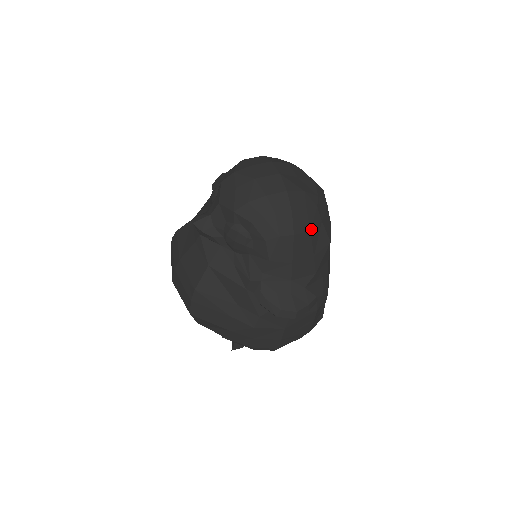
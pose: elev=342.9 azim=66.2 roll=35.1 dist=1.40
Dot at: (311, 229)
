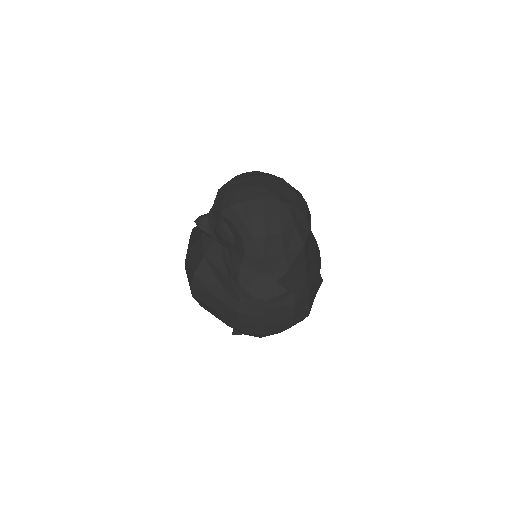
Dot at: (282, 232)
